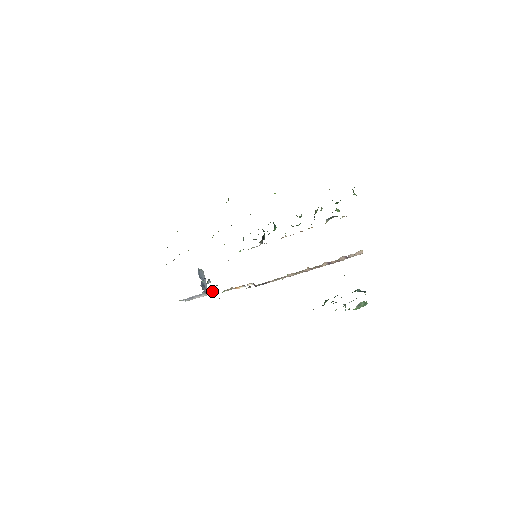
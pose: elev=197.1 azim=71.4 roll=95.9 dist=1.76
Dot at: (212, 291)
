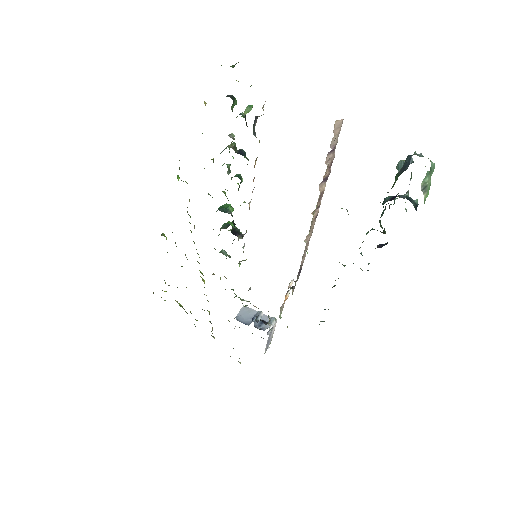
Dot at: (274, 319)
